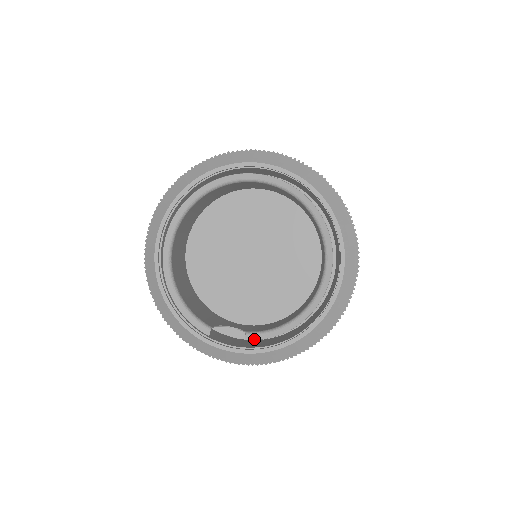
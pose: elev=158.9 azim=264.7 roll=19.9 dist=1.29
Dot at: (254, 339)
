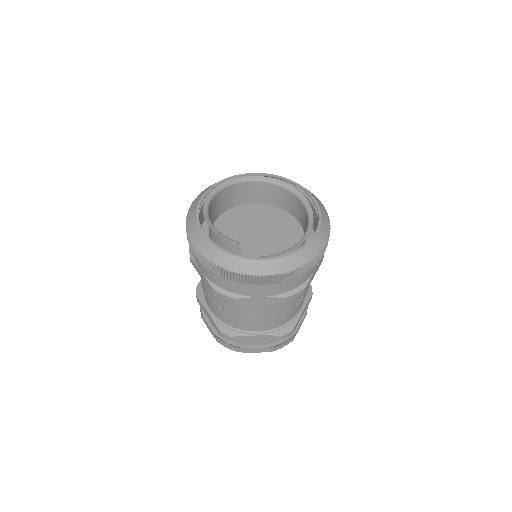
Dot at: occluded
